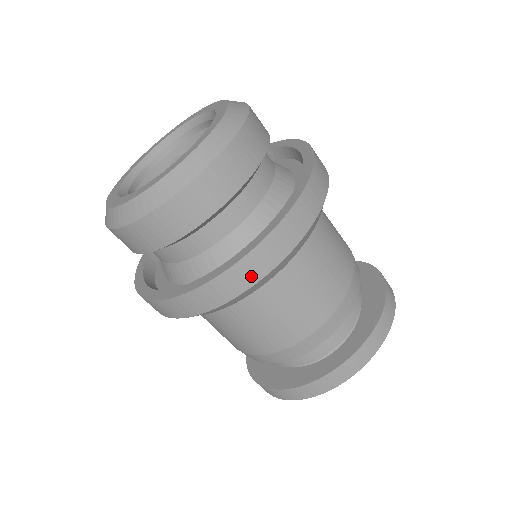
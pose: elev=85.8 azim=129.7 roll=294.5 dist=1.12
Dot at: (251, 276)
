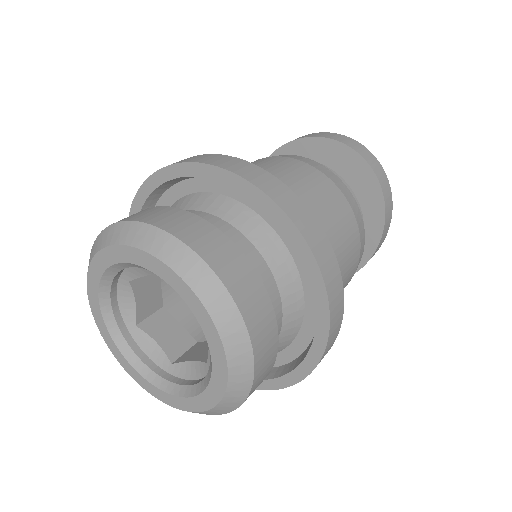
Dot at: occluded
